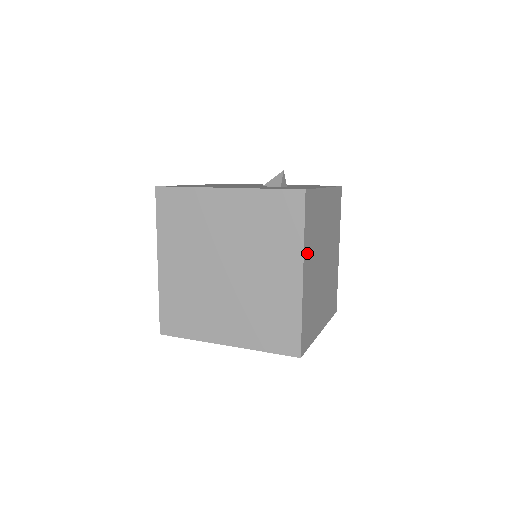
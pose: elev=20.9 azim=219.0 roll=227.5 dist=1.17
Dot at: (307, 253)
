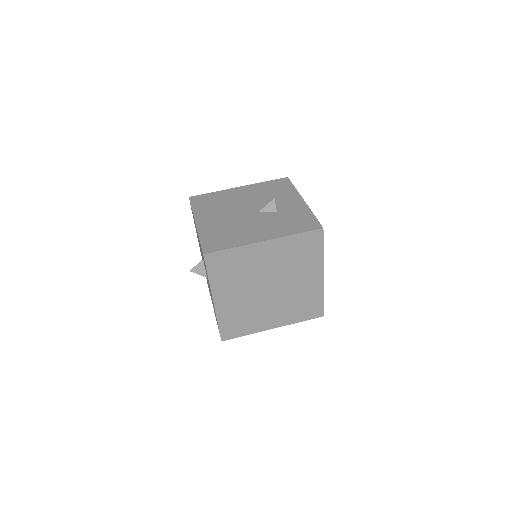
Dot at: occluded
